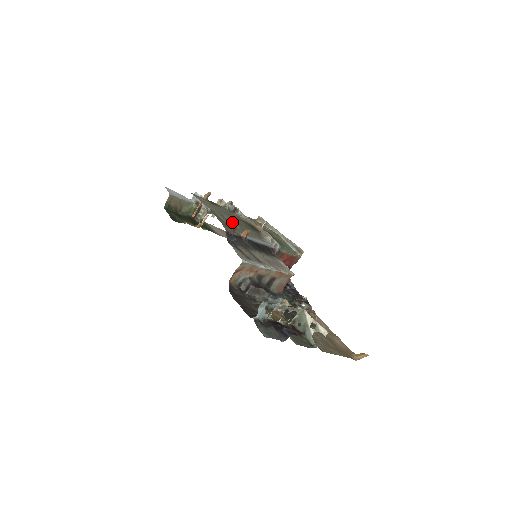
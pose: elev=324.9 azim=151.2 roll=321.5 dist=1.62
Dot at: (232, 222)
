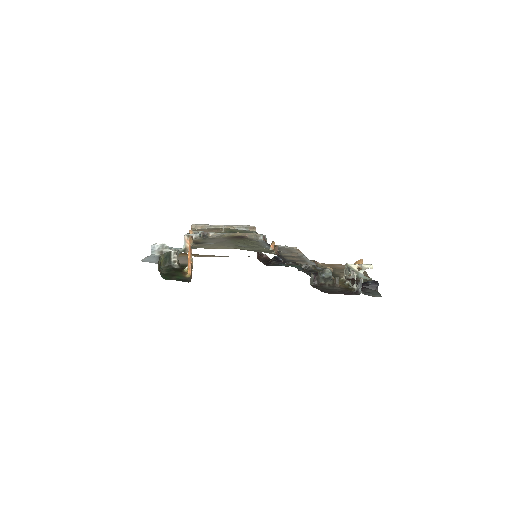
Dot at: (247, 246)
